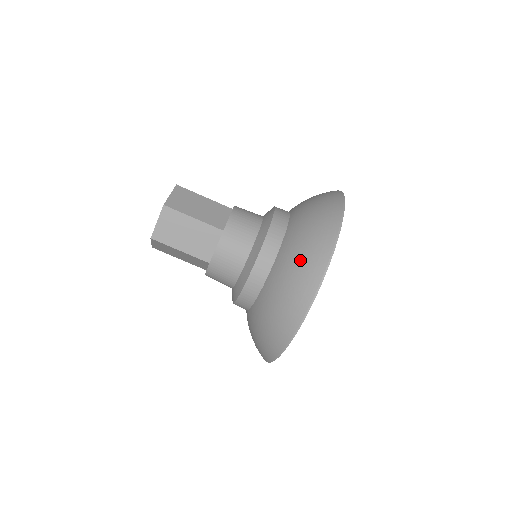
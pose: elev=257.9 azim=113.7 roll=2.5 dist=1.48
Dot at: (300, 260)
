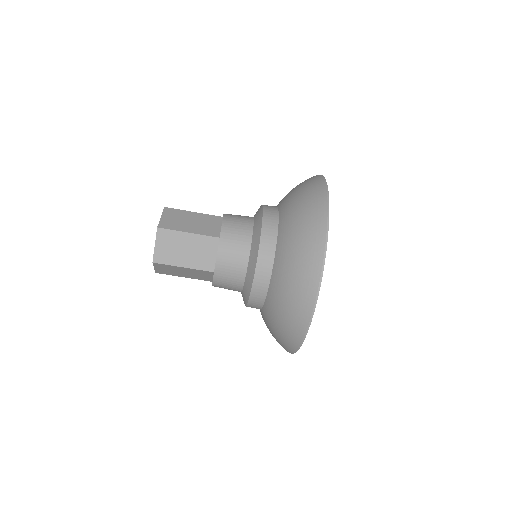
Dot at: (299, 244)
